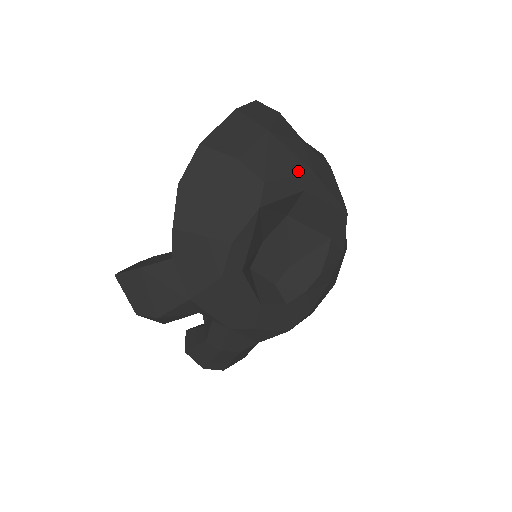
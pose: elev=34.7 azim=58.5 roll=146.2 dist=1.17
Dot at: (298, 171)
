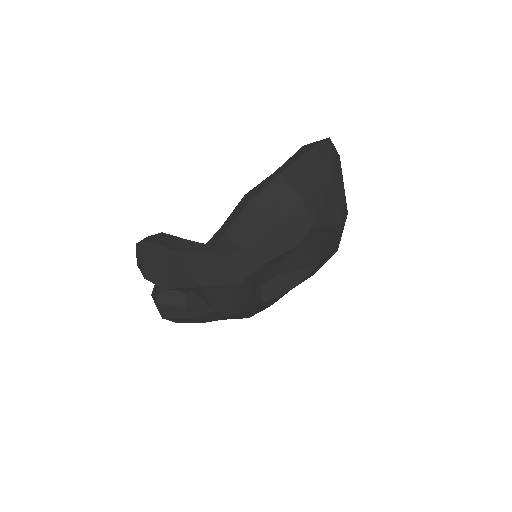
Dot at: (334, 221)
